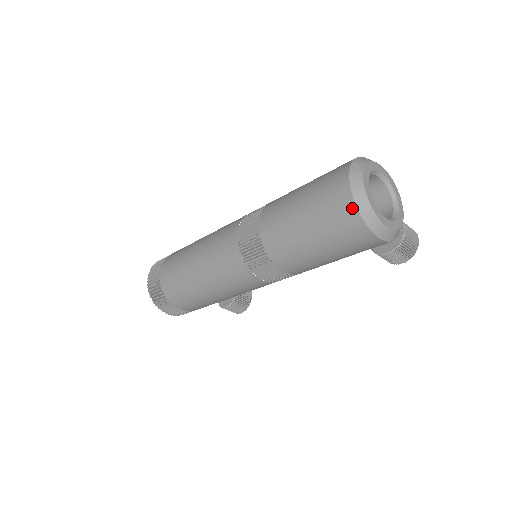
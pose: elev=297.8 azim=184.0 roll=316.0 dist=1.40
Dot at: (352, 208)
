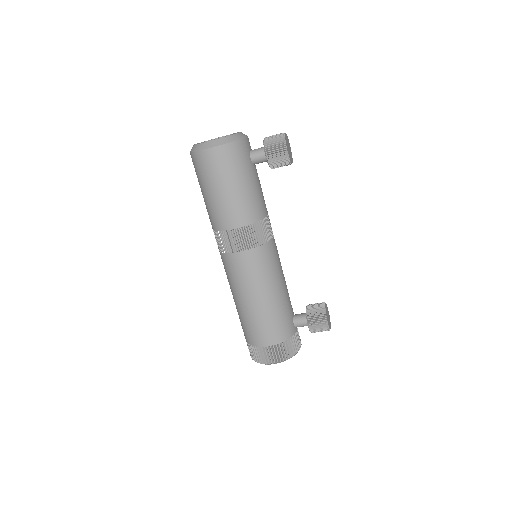
Dot at: (192, 156)
